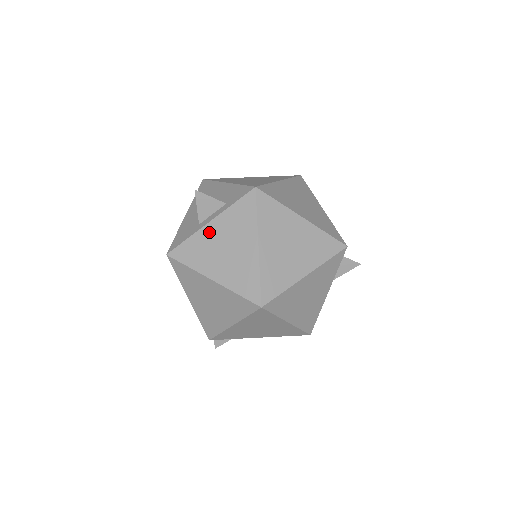
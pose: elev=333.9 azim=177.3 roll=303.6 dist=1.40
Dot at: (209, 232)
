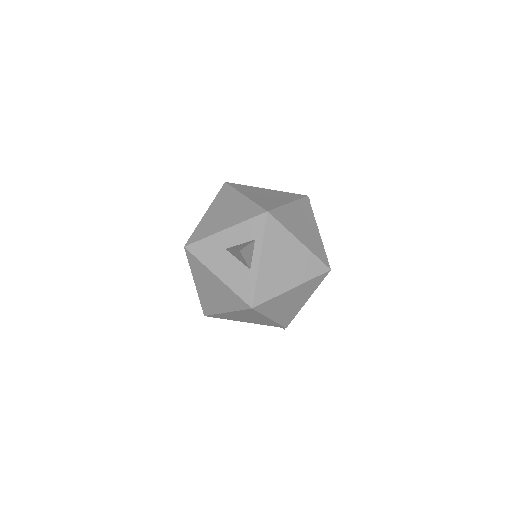
Dot at: (265, 266)
